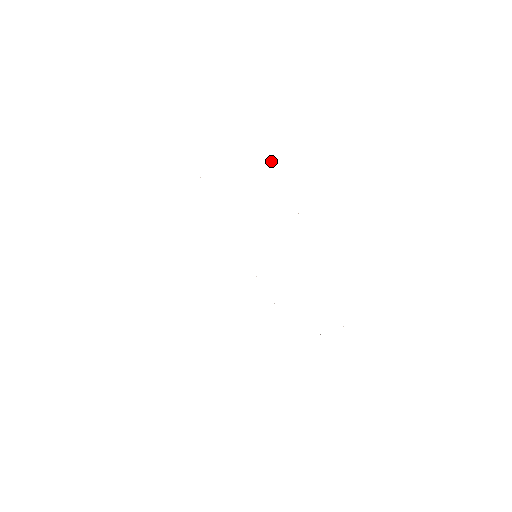
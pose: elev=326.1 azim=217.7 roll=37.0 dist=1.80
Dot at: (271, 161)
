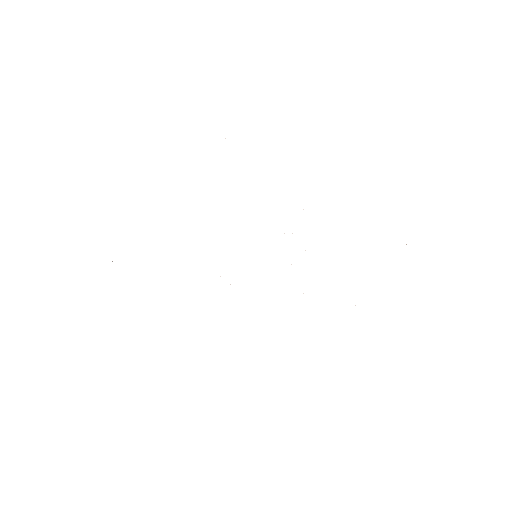
Dot at: occluded
